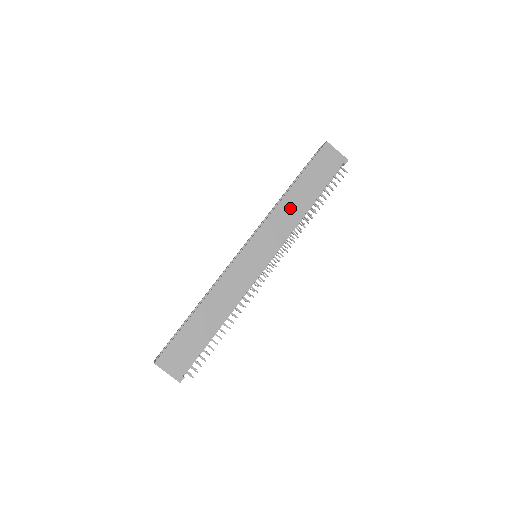
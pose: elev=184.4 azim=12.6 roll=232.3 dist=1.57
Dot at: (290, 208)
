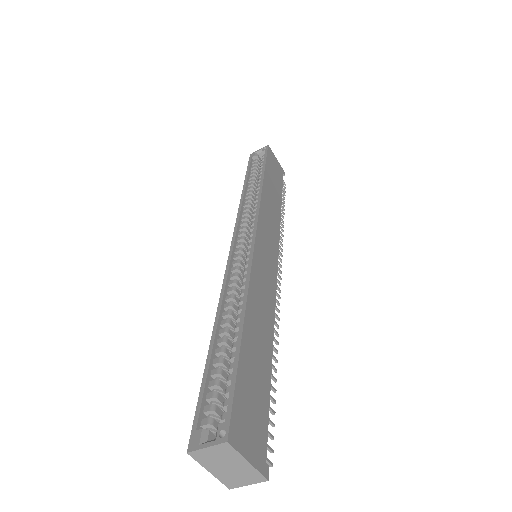
Dot at: (270, 201)
